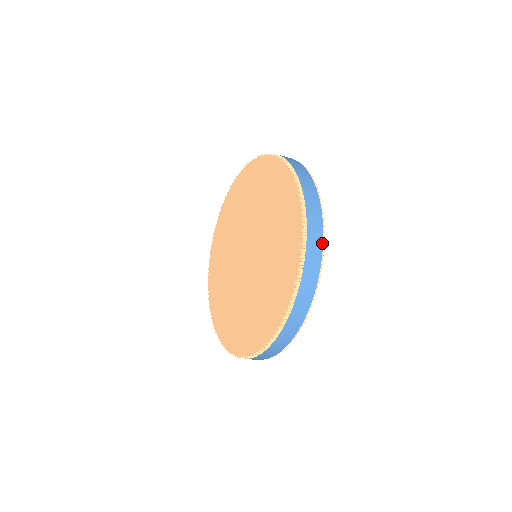
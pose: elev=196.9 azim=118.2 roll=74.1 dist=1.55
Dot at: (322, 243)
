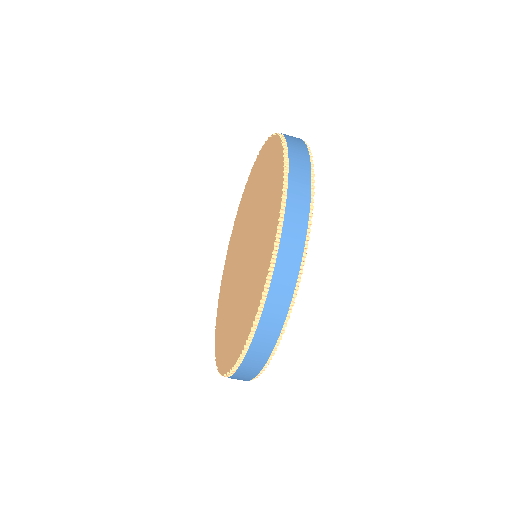
Dot at: occluded
